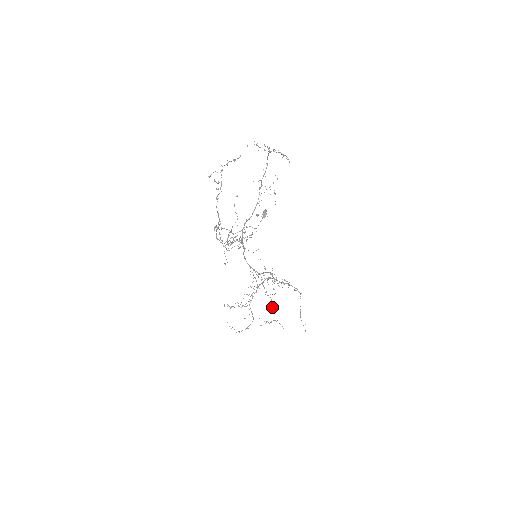
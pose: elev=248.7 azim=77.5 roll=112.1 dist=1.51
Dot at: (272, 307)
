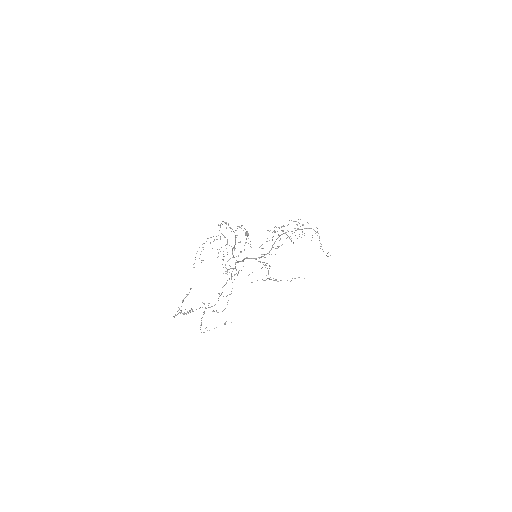
Dot at: occluded
